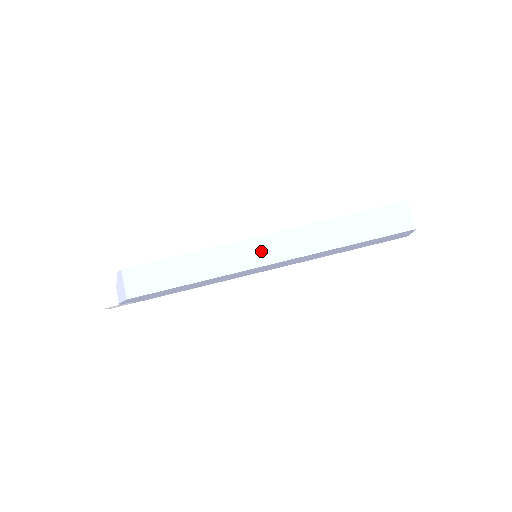
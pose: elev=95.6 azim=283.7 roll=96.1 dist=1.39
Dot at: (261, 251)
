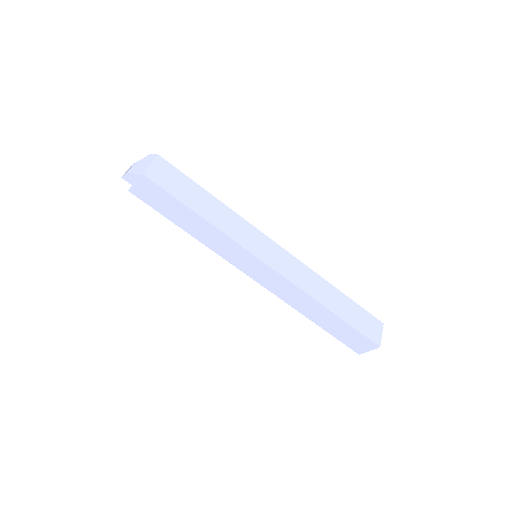
Dot at: (270, 252)
